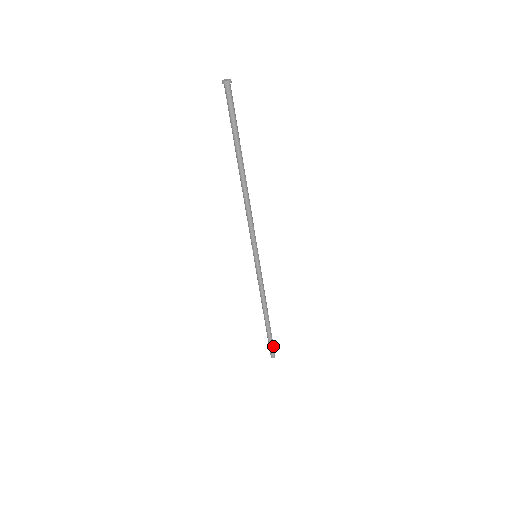
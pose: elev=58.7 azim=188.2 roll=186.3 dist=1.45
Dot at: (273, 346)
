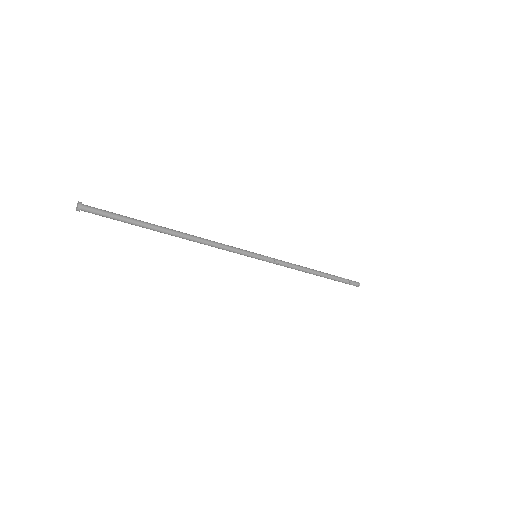
Dot at: (348, 283)
